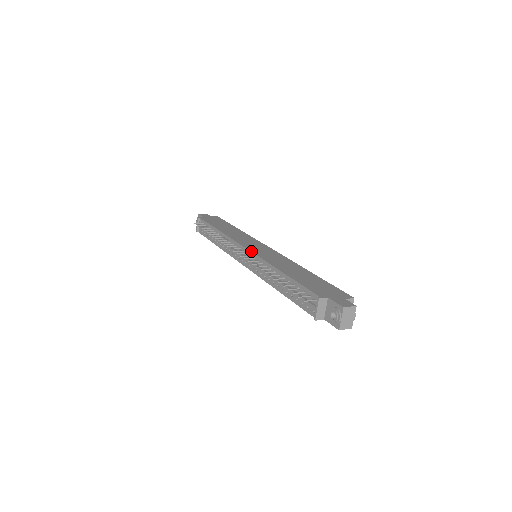
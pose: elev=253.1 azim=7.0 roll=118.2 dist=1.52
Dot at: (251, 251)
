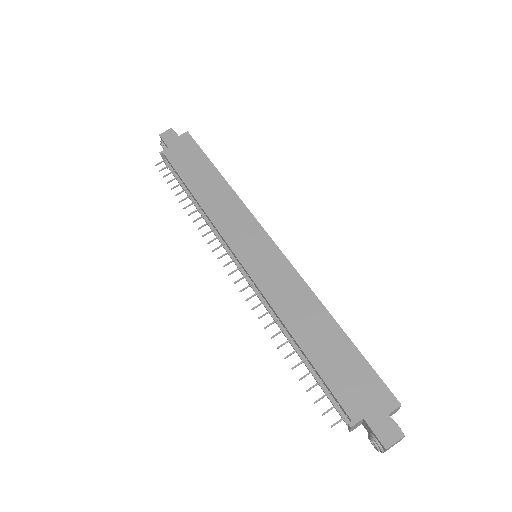
Dot at: (246, 271)
